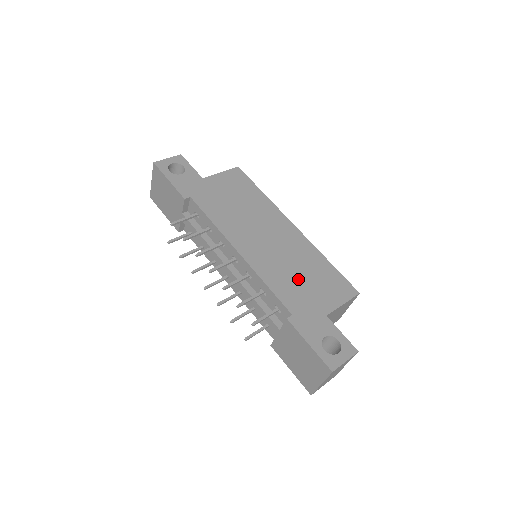
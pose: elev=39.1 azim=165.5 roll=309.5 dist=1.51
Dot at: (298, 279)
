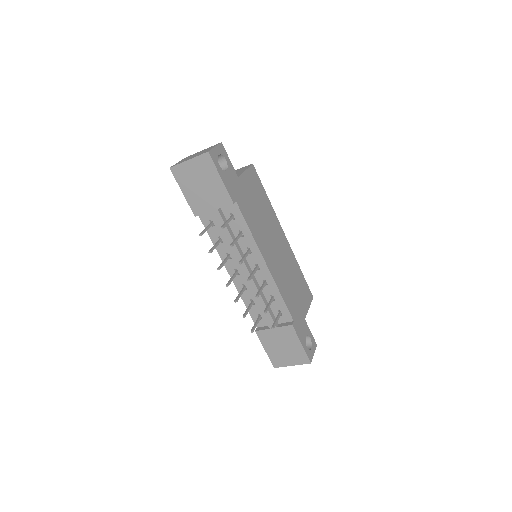
Dot at: (292, 288)
